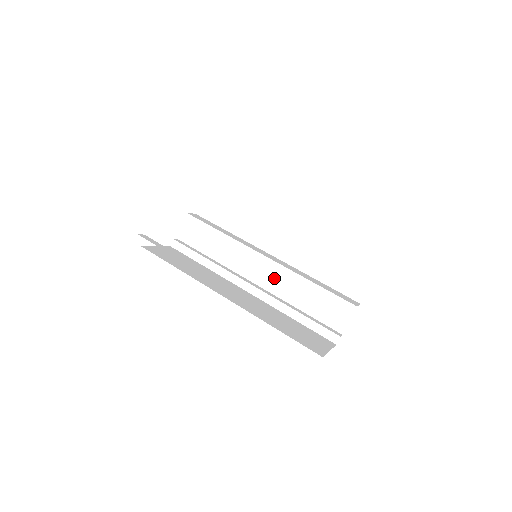
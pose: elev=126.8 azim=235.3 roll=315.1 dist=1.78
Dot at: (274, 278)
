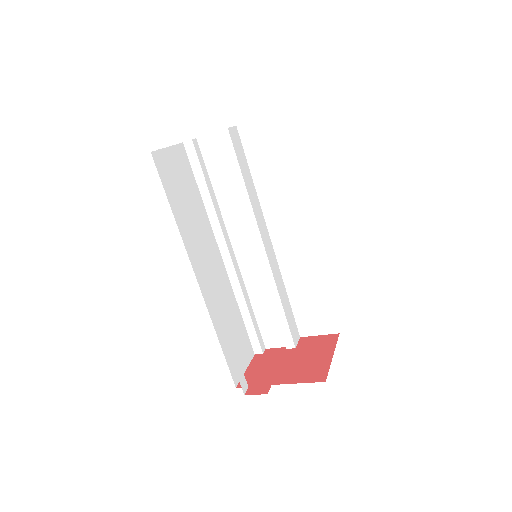
Dot at: (254, 266)
